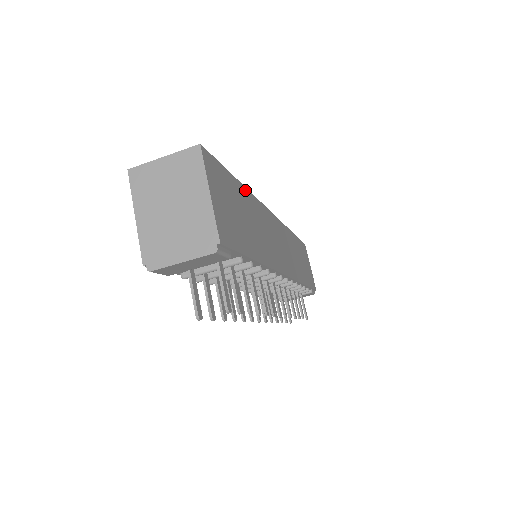
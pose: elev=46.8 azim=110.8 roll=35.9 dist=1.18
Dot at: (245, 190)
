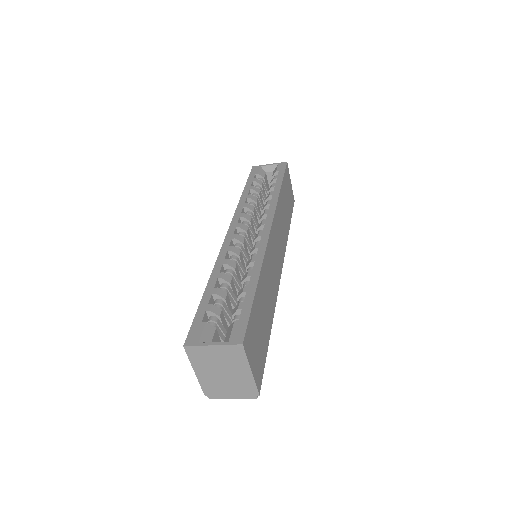
Dot at: (260, 279)
